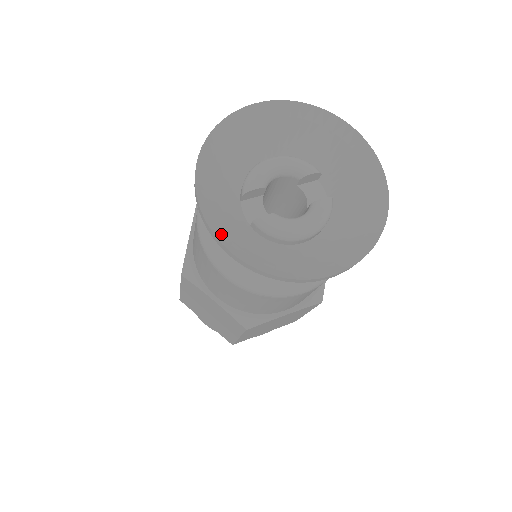
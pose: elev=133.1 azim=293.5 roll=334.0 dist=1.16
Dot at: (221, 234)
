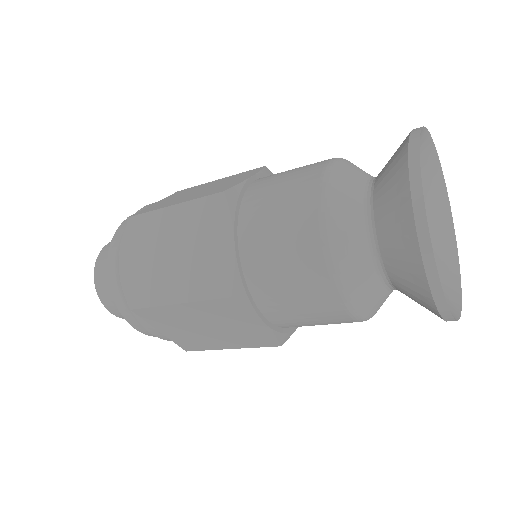
Dot at: (435, 286)
